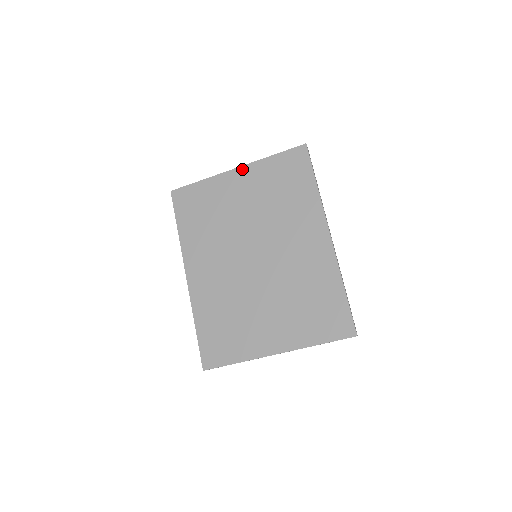
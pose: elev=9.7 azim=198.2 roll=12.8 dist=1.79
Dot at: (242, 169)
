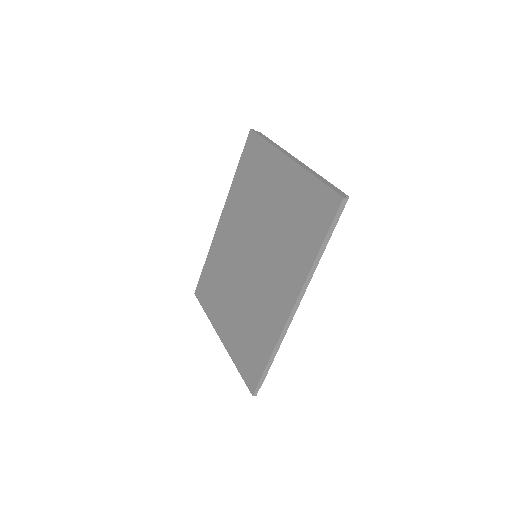
Dot at: (292, 165)
